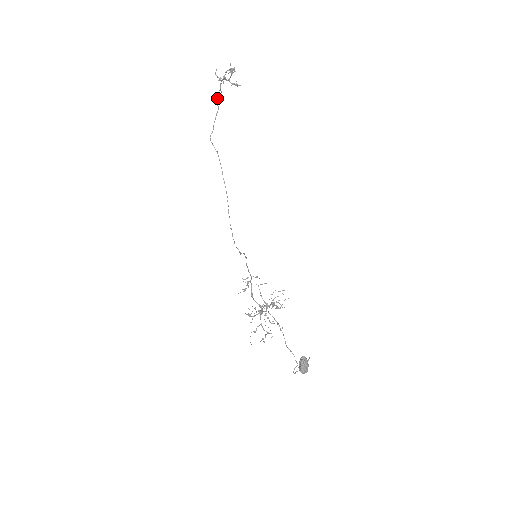
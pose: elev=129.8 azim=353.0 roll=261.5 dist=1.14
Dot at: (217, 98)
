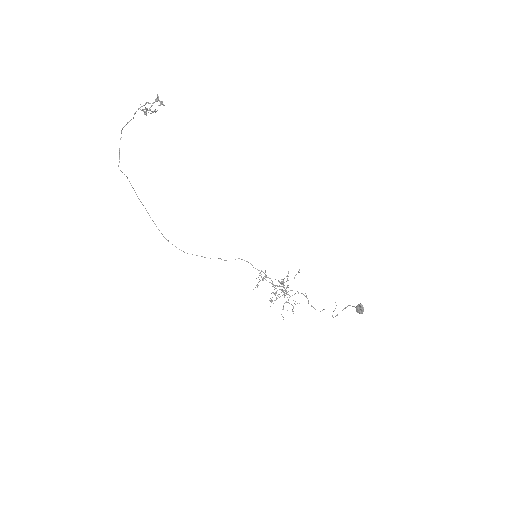
Dot at: occluded
